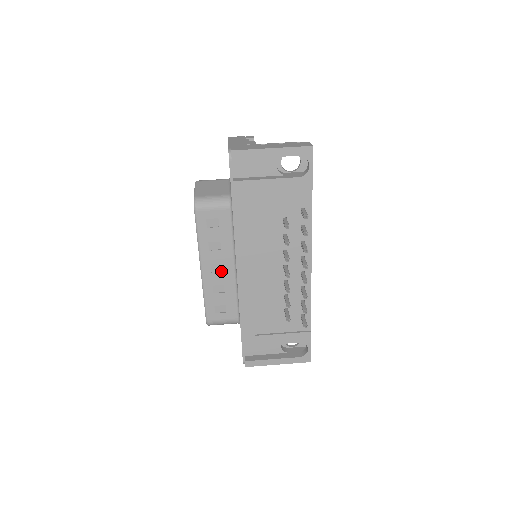
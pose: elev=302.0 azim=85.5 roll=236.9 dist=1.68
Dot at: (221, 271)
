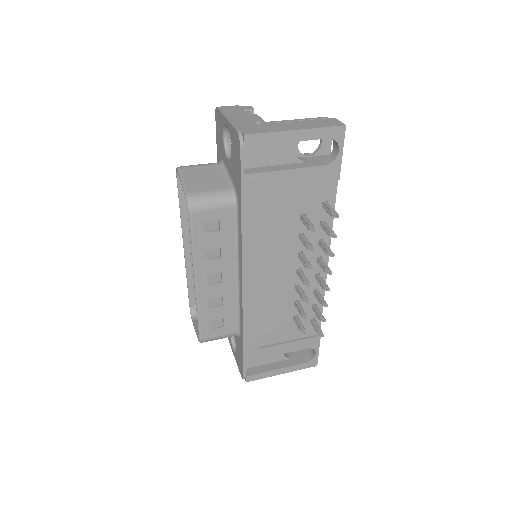
Dot at: (220, 282)
